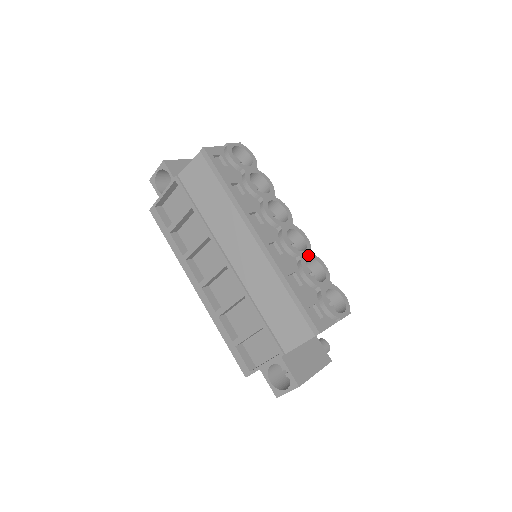
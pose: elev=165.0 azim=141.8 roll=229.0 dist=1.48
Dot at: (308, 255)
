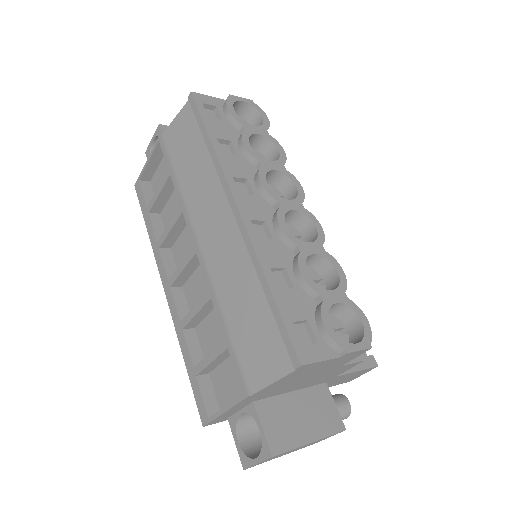
Dot at: (315, 249)
